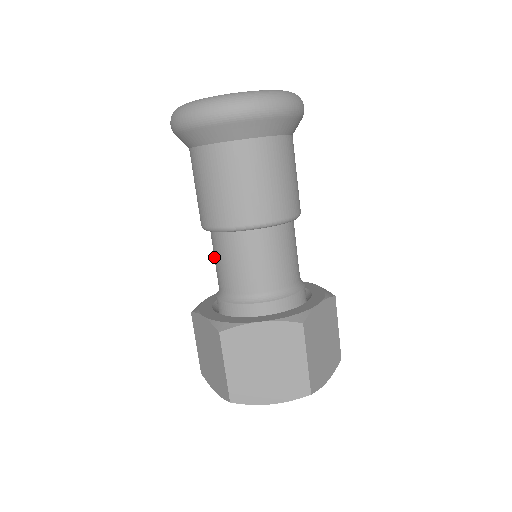
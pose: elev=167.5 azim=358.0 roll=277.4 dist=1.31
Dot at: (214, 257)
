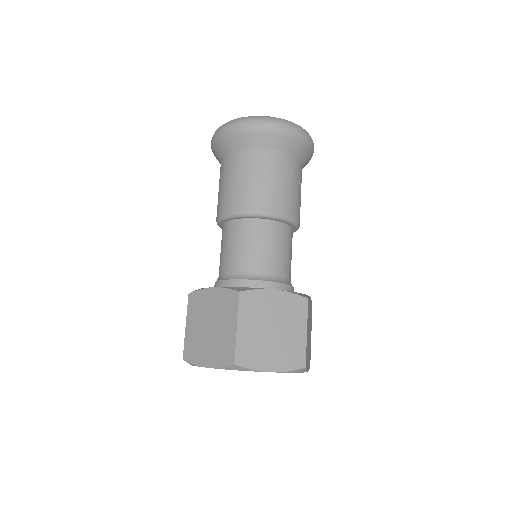
Dot at: (225, 245)
